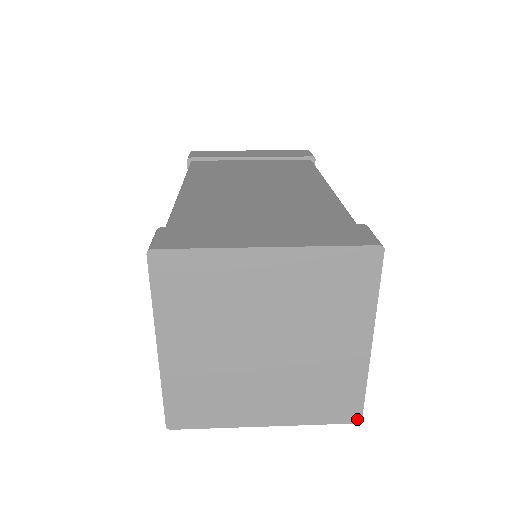
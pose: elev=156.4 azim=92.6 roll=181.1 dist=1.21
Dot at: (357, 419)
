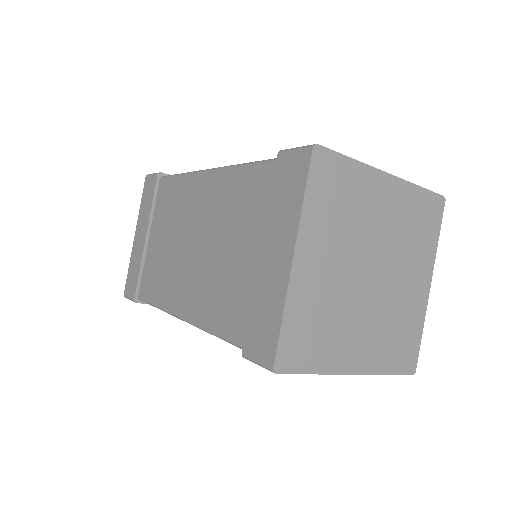
Dot at: (413, 370)
